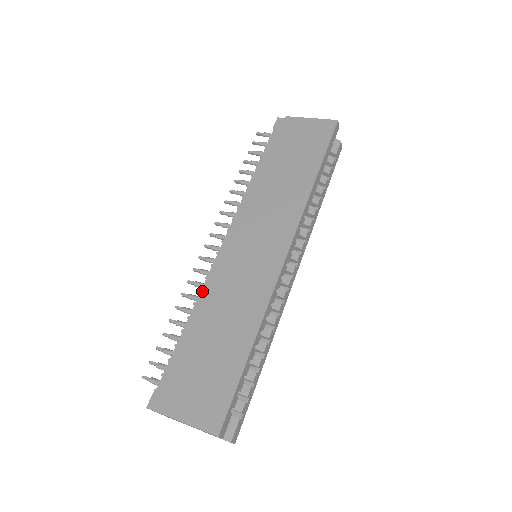
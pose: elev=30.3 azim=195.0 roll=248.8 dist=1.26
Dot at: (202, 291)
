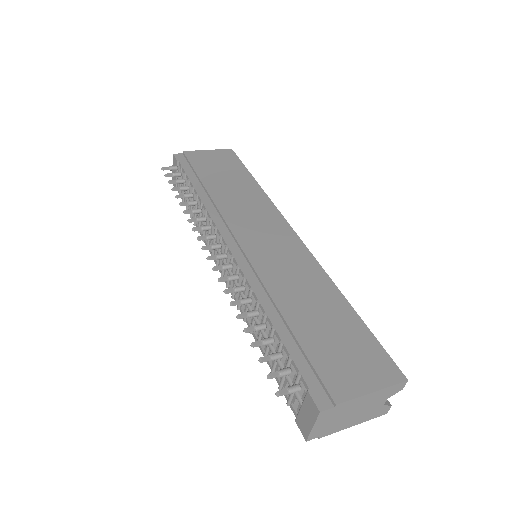
Dot at: (254, 288)
